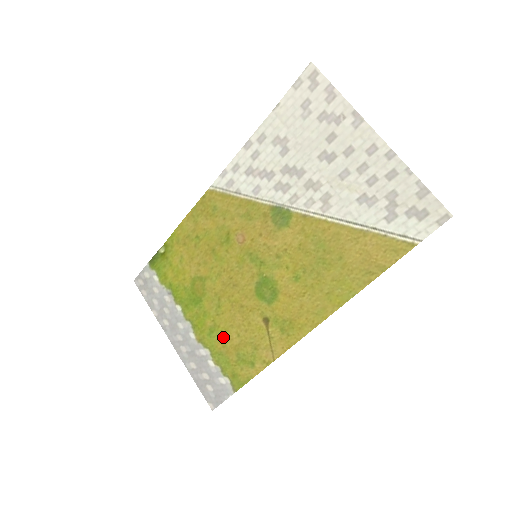
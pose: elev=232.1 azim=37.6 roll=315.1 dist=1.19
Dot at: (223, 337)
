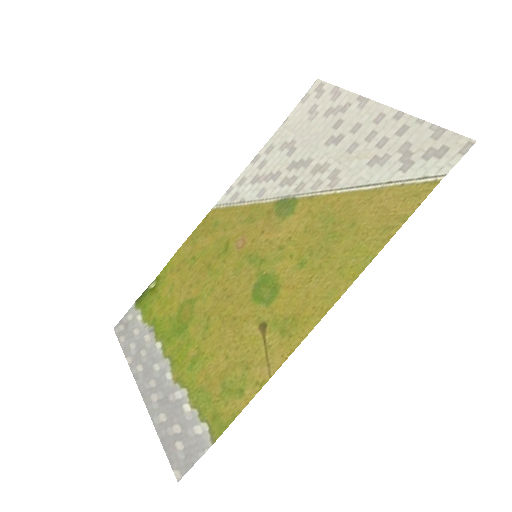
Dot at: (207, 365)
